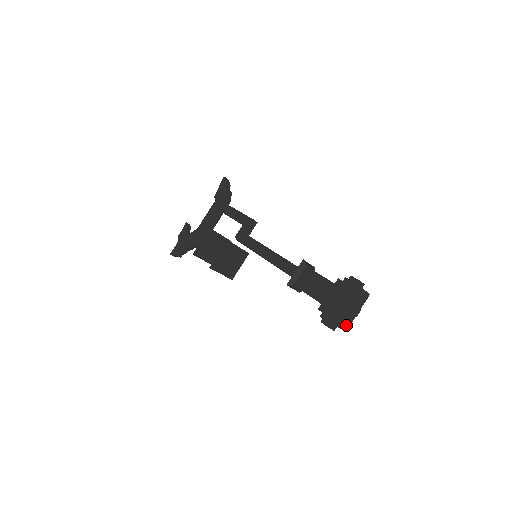
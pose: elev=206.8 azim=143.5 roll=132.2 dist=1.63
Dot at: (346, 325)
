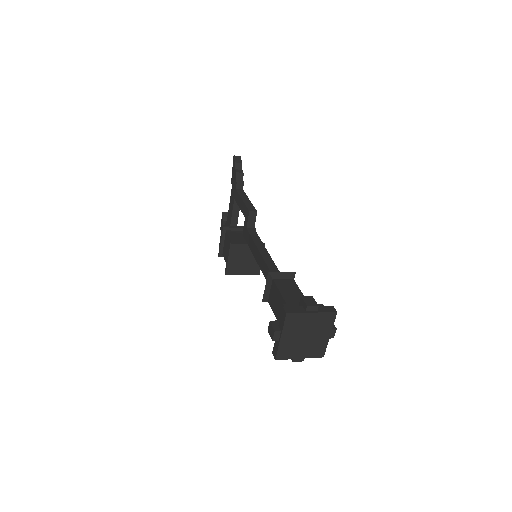
Dot at: (318, 352)
